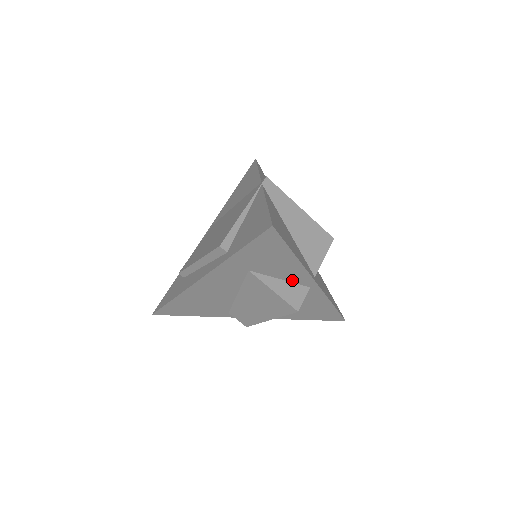
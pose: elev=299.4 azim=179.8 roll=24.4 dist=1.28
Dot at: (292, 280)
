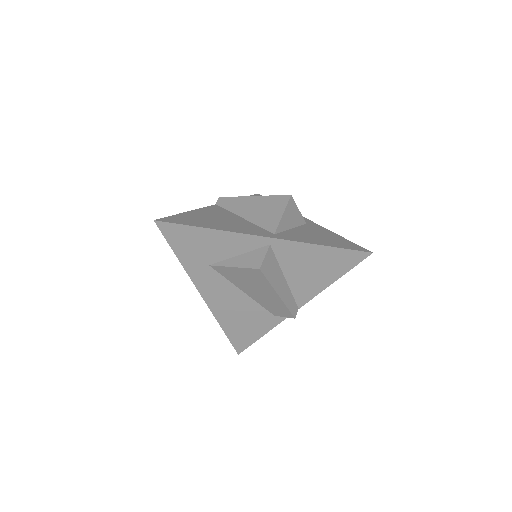
Dot at: (247, 249)
